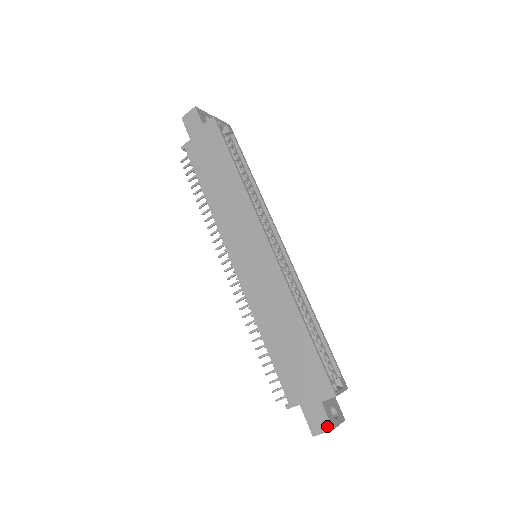
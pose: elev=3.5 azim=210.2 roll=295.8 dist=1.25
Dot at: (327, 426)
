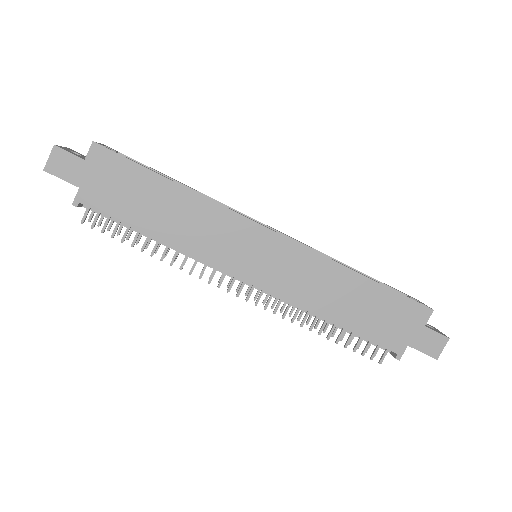
Dot at: (443, 340)
